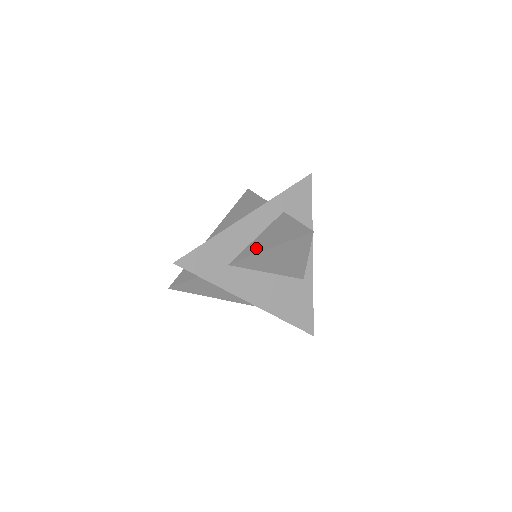
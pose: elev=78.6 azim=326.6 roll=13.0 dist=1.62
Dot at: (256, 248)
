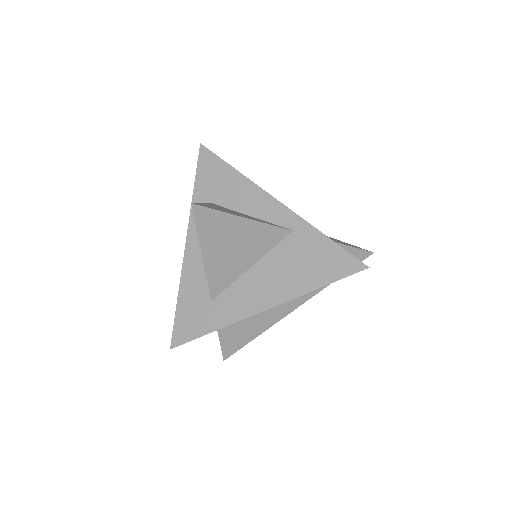
Dot at: occluded
